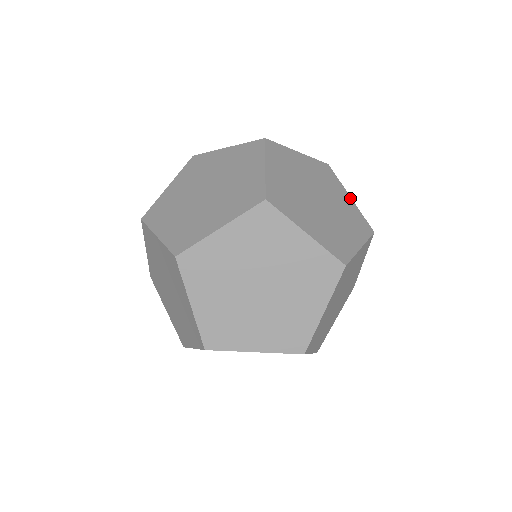
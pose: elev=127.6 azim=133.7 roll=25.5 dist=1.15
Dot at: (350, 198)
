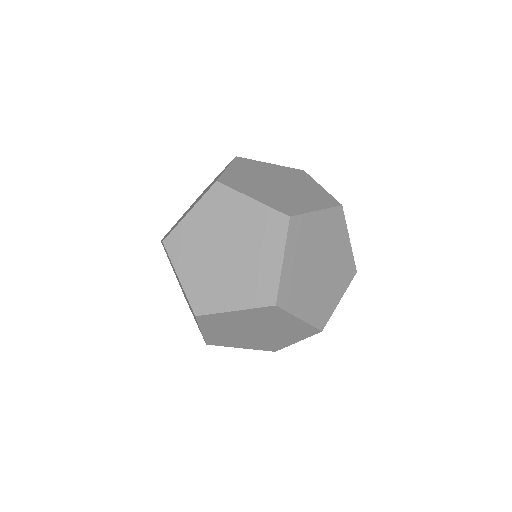
Dot at: occluded
